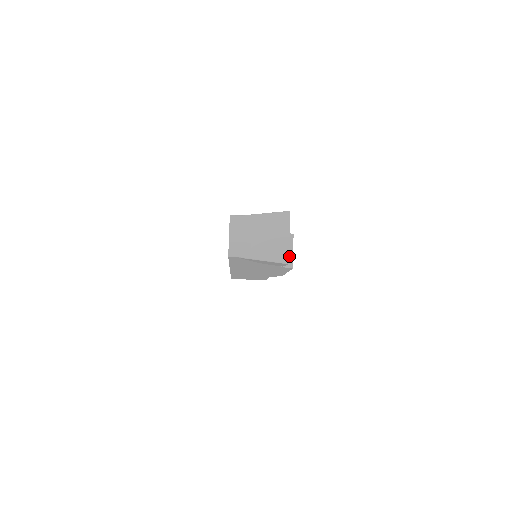
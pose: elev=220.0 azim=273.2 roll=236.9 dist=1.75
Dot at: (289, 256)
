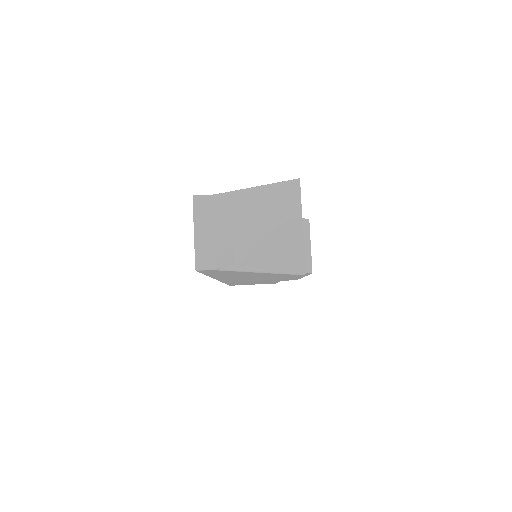
Dot at: (305, 254)
